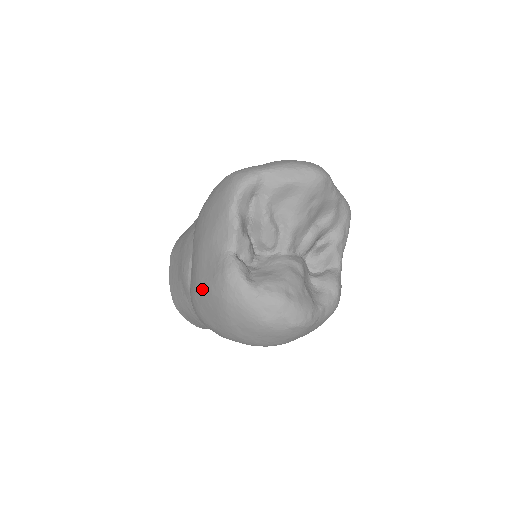
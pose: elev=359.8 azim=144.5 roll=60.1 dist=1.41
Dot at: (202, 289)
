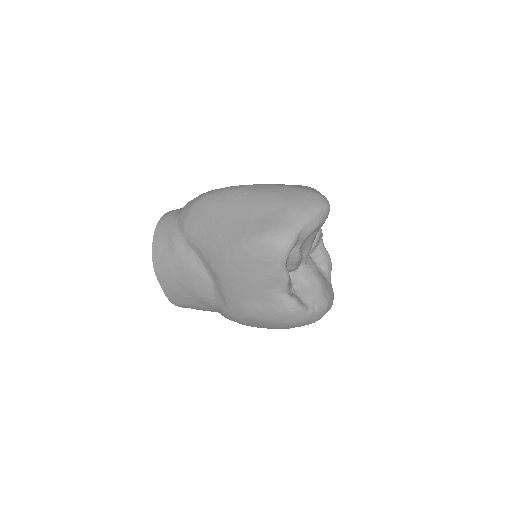
Dot at: (257, 318)
